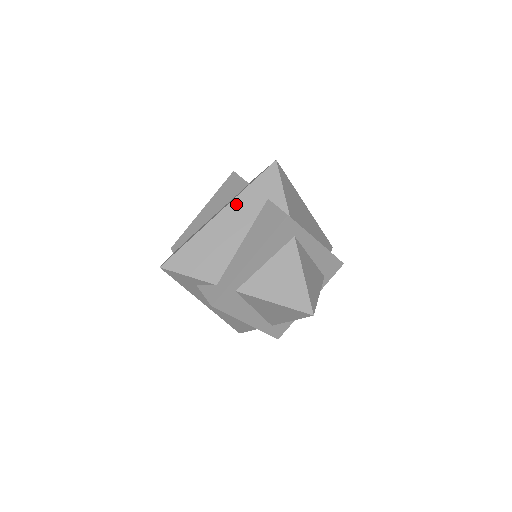
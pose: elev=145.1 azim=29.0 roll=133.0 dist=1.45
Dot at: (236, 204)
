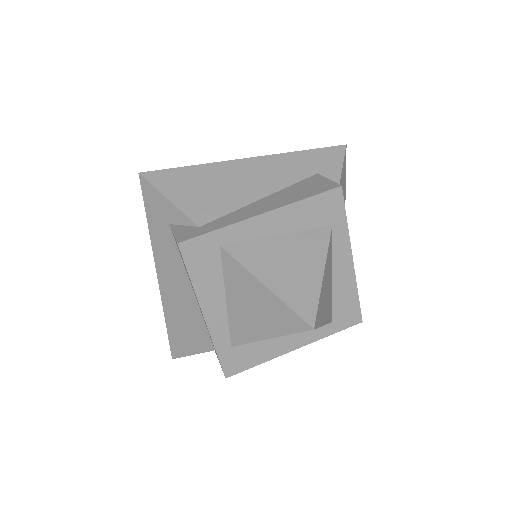
Dot at: (276, 160)
